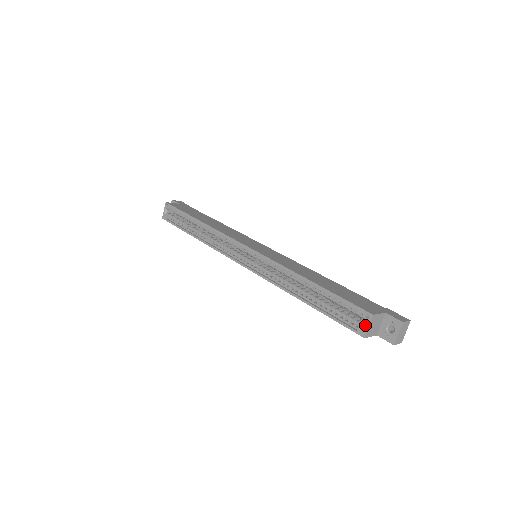
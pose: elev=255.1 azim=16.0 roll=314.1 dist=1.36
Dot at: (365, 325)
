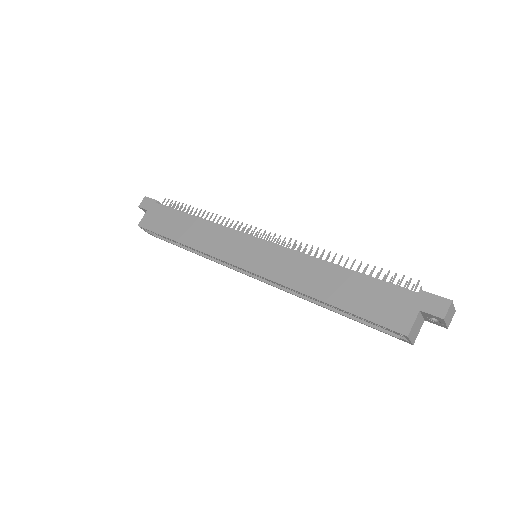
Dot at: occluded
